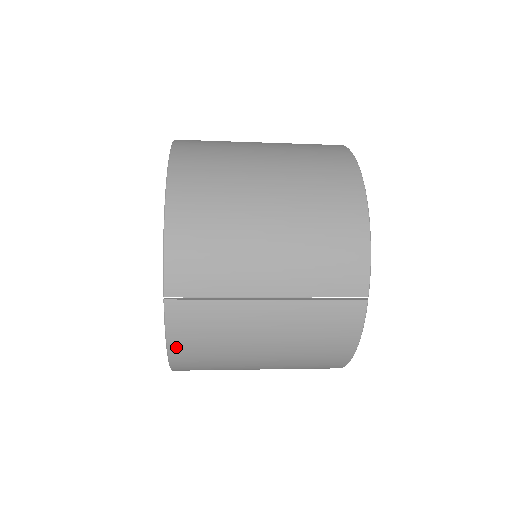
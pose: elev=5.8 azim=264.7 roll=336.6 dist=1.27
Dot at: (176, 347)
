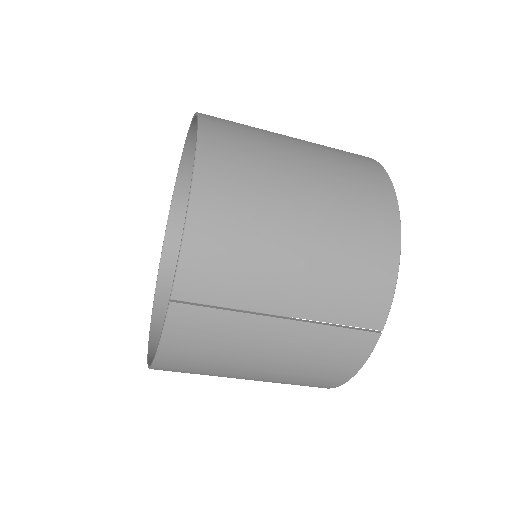
Dot at: (168, 351)
